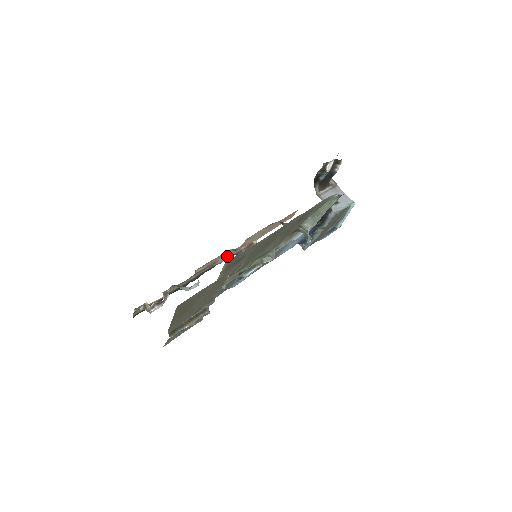
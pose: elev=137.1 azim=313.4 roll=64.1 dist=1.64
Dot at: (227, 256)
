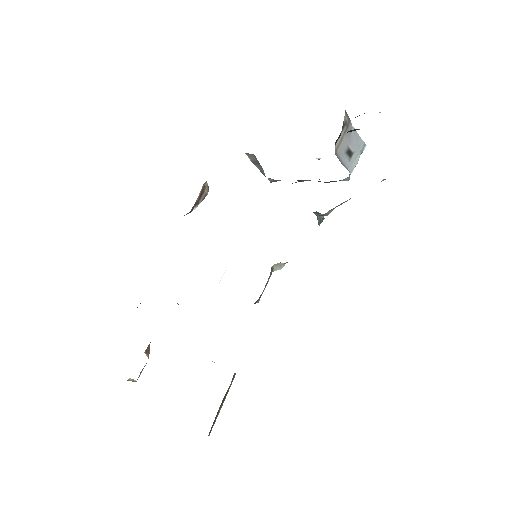
Dot at: occluded
